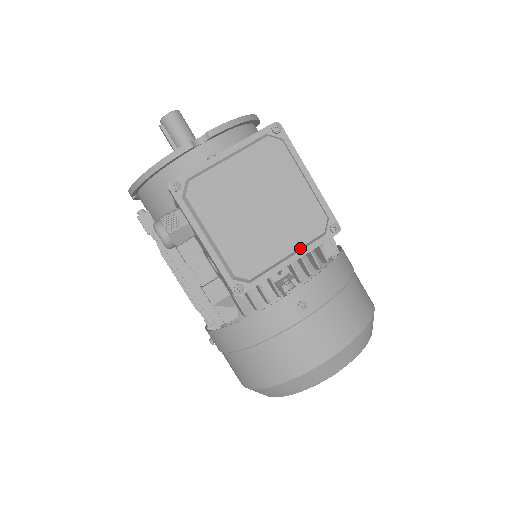
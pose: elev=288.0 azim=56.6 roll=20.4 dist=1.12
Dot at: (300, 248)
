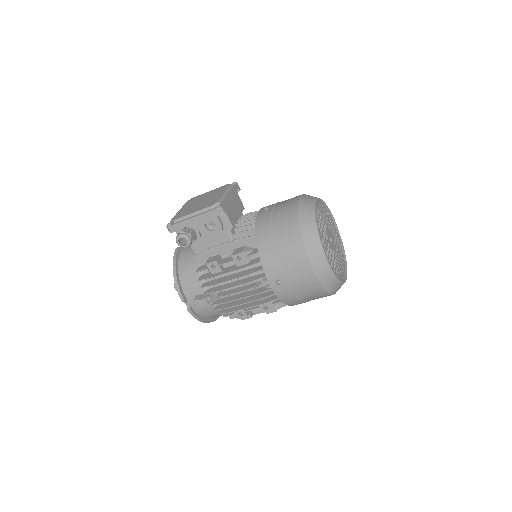
Dot at: (227, 190)
